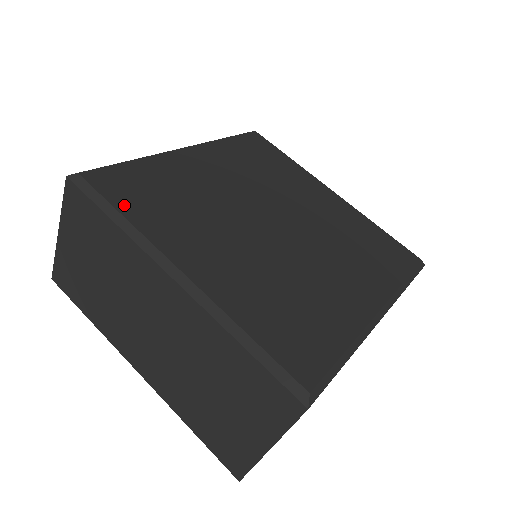
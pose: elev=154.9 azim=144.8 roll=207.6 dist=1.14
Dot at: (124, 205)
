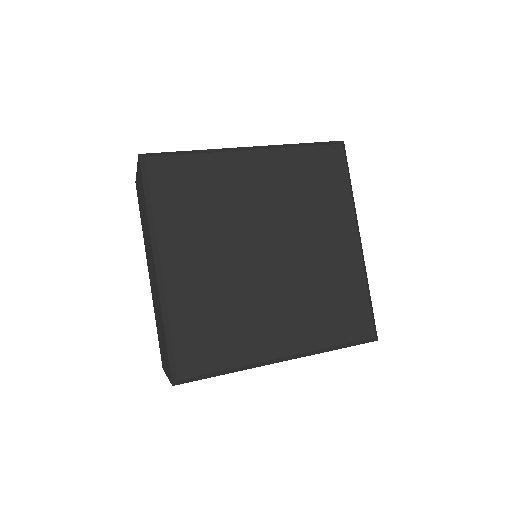
Dot at: (159, 198)
